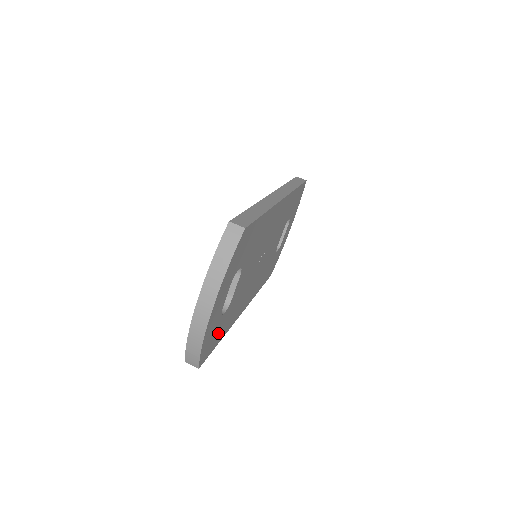
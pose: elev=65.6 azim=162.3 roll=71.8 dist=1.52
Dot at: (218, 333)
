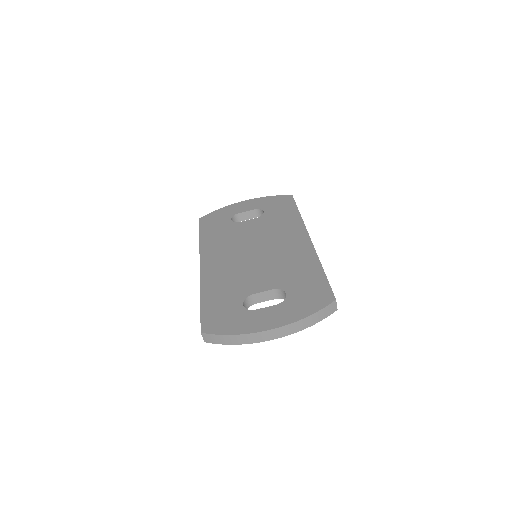
Dot at: occluded
